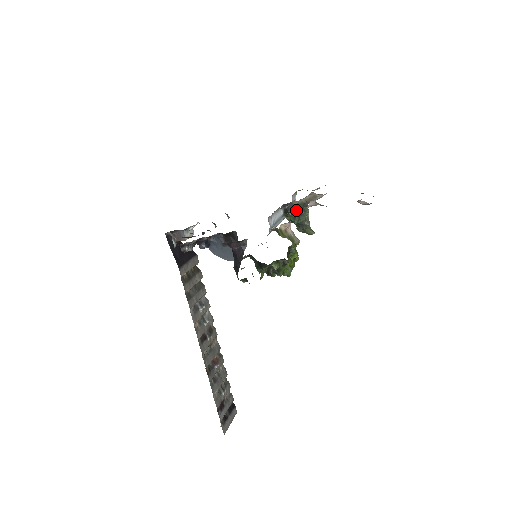
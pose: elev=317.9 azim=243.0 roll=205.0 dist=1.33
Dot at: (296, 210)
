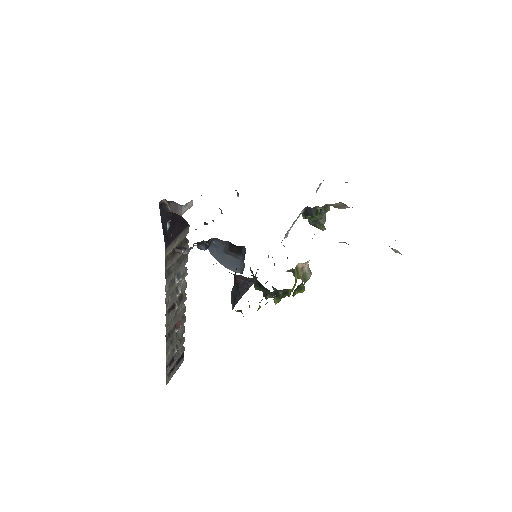
Dot at: (318, 215)
